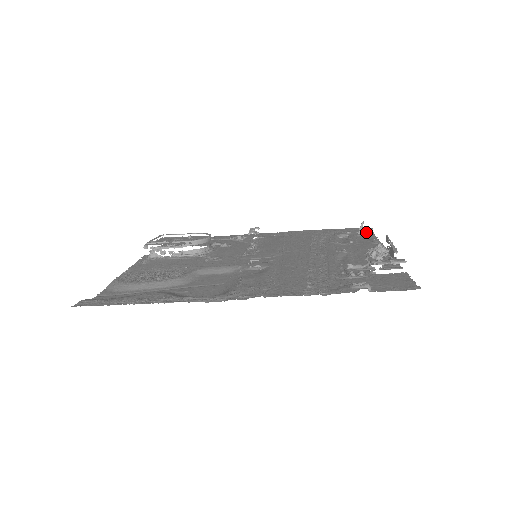
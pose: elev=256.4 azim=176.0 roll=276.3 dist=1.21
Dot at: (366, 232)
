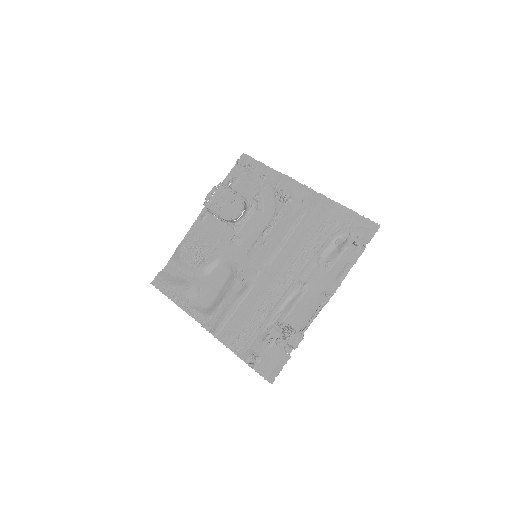
Dot at: (362, 243)
